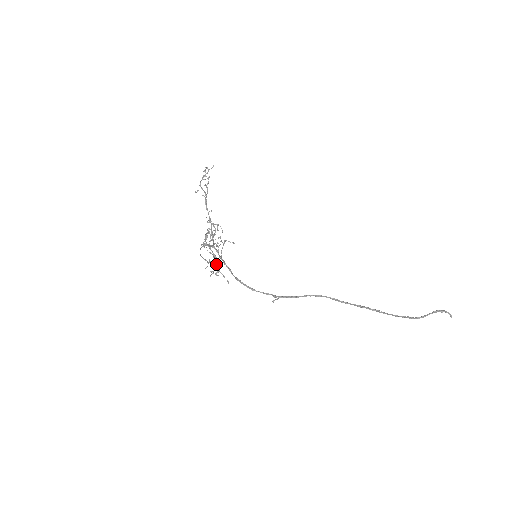
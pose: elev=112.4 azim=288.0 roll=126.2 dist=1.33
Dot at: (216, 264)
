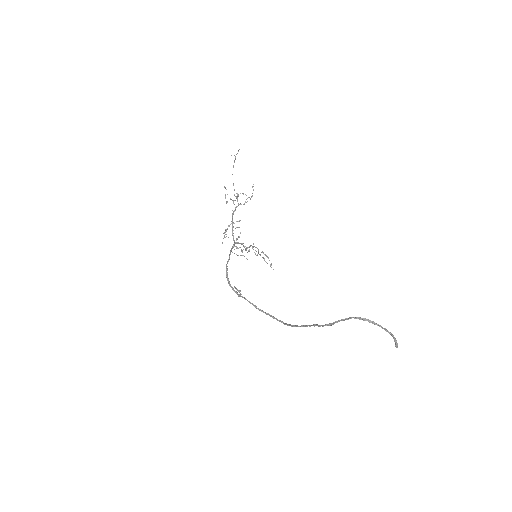
Dot at: (228, 226)
